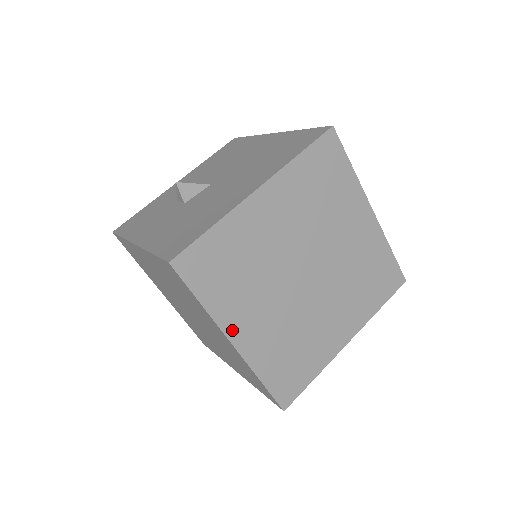
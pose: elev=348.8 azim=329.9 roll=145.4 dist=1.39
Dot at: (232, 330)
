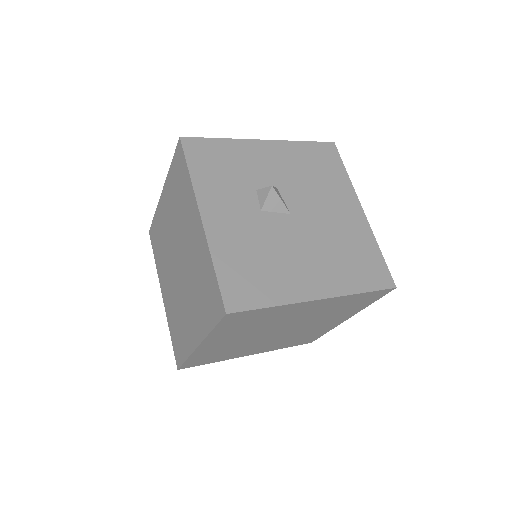
Dot at: (208, 342)
